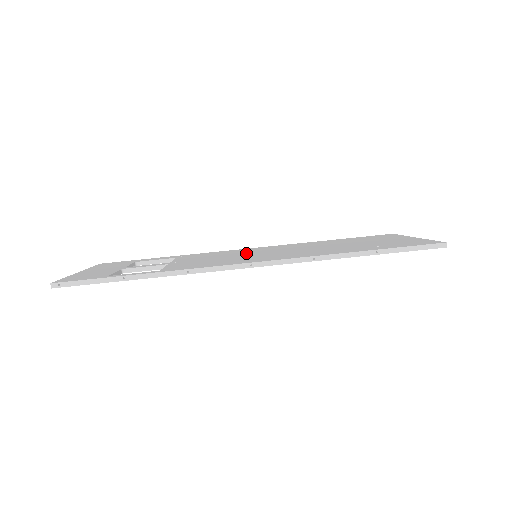
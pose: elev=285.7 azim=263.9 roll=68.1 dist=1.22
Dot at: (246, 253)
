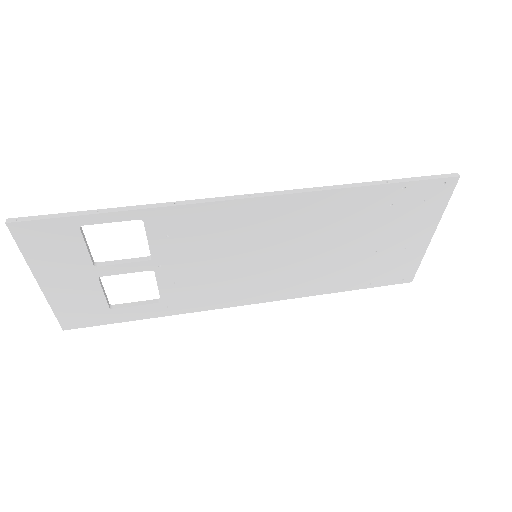
Dot at: occluded
